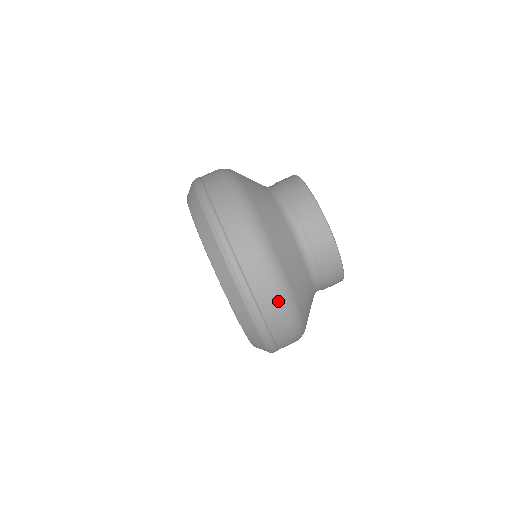
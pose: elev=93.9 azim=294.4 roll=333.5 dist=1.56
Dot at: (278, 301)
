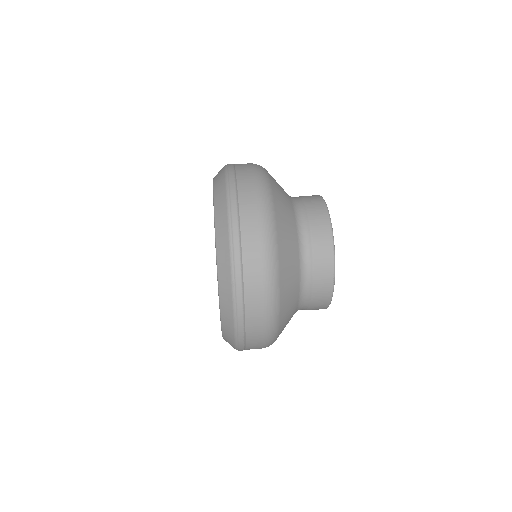
Dot at: (259, 217)
